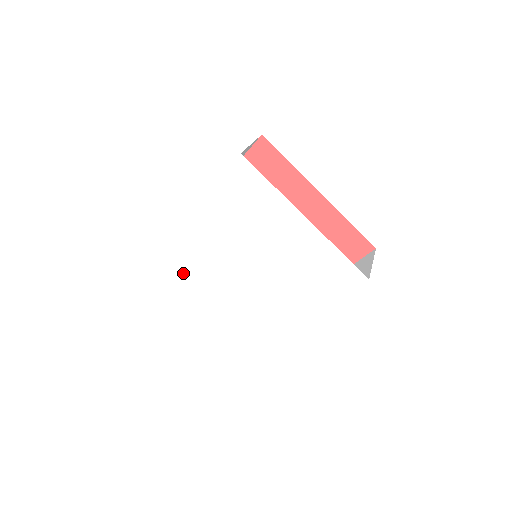
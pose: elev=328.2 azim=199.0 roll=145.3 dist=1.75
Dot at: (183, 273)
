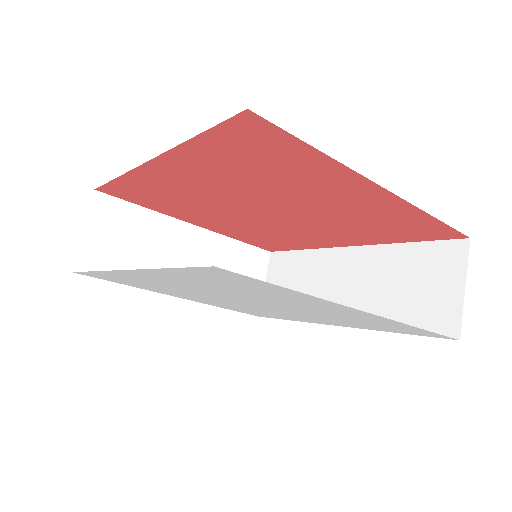
Dot at: (139, 285)
